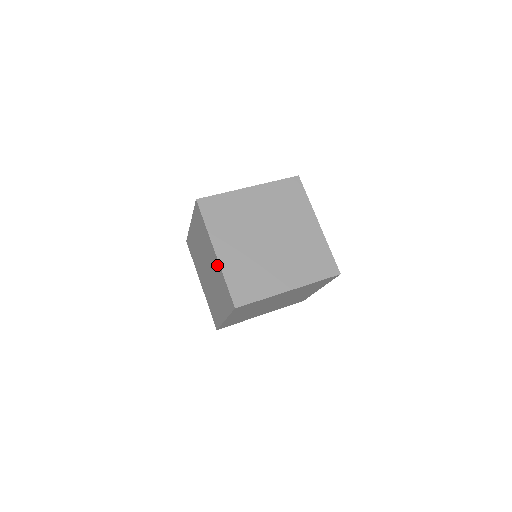
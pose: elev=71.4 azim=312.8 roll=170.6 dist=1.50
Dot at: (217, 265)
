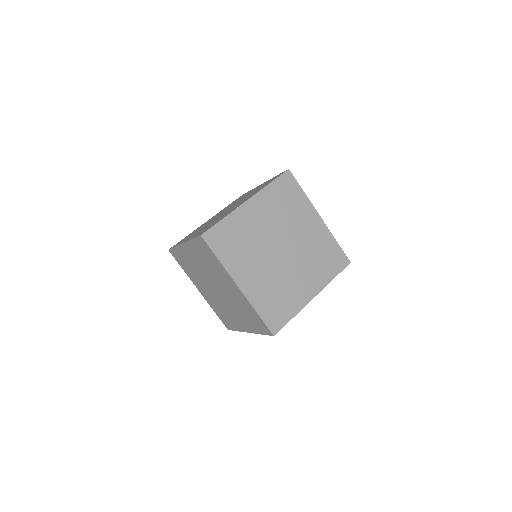
Dot at: (190, 249)
